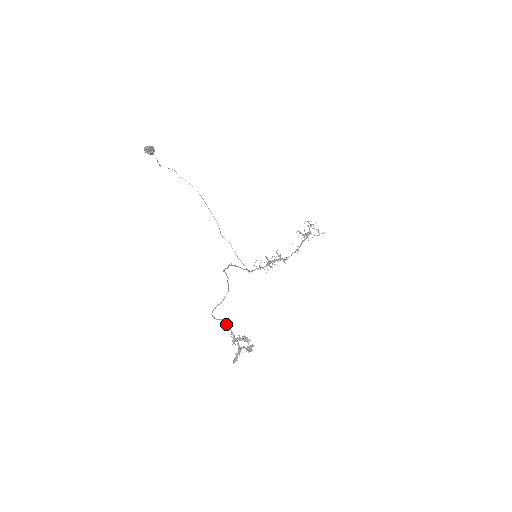
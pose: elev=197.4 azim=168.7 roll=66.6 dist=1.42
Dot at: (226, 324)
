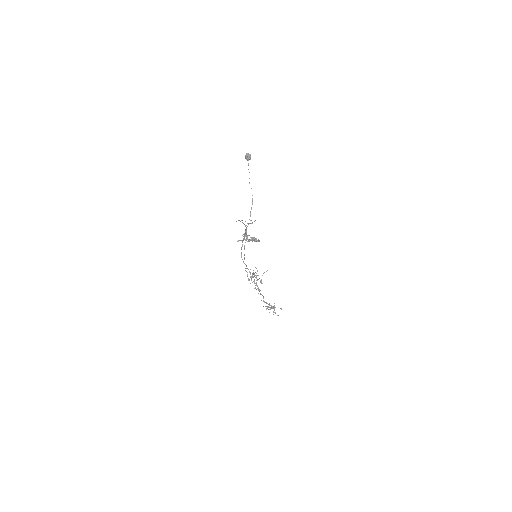
Dot at: occluded
